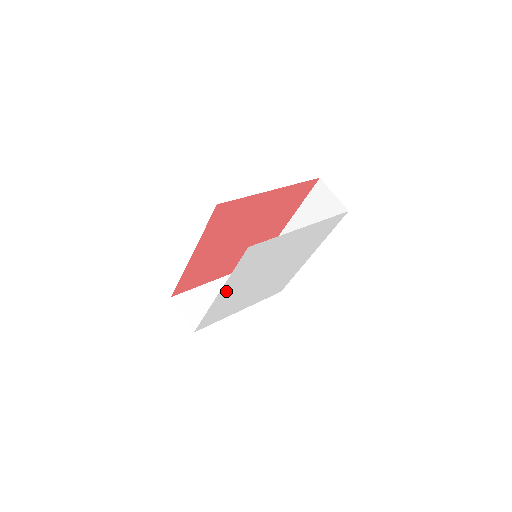
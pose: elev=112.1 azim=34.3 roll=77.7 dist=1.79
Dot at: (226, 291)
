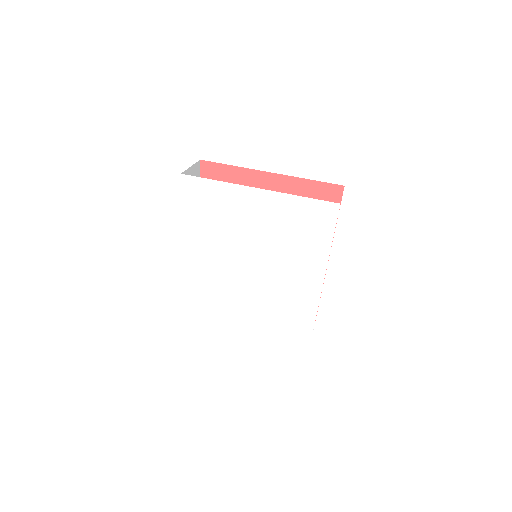
Dot at: (191, 254)
